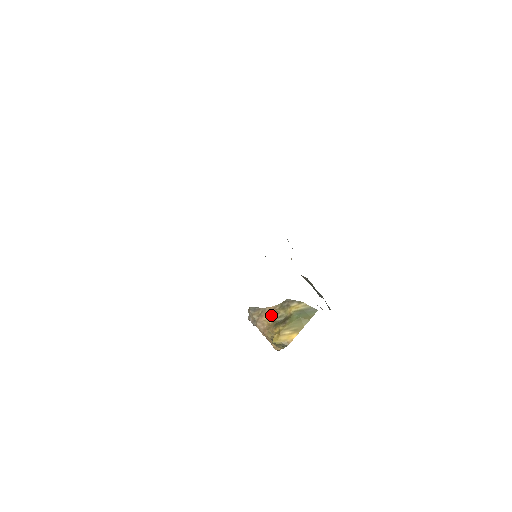
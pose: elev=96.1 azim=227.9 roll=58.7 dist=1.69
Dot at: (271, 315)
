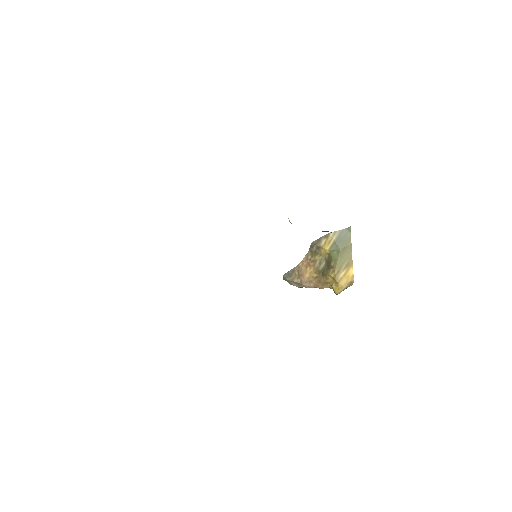
Dot at: (310, 268)
